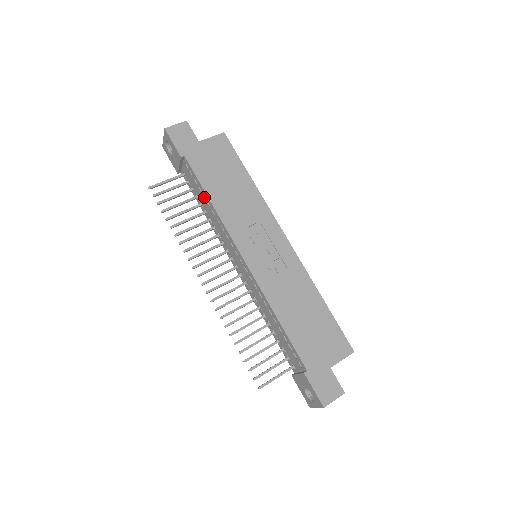
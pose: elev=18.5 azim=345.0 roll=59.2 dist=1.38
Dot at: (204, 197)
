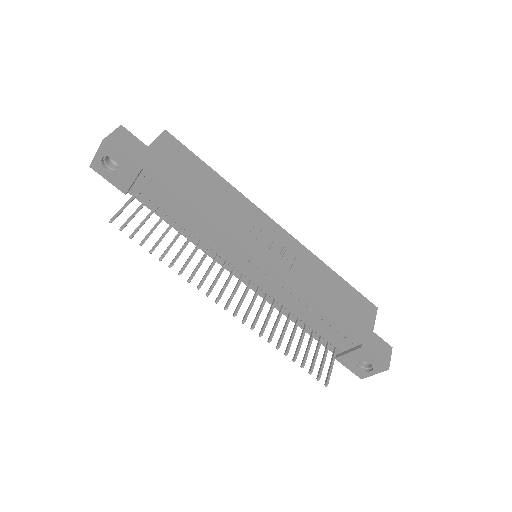
Dot at: (183, 210)
